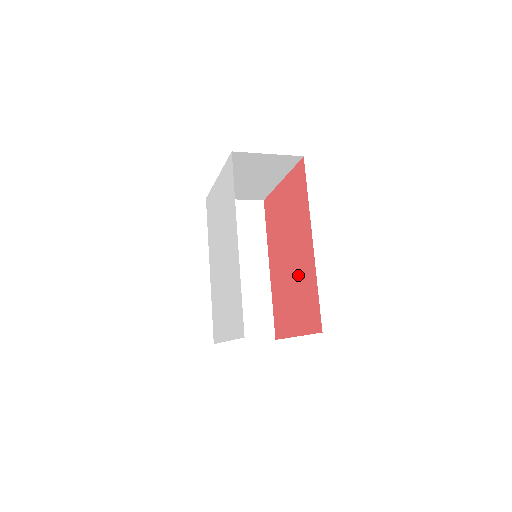
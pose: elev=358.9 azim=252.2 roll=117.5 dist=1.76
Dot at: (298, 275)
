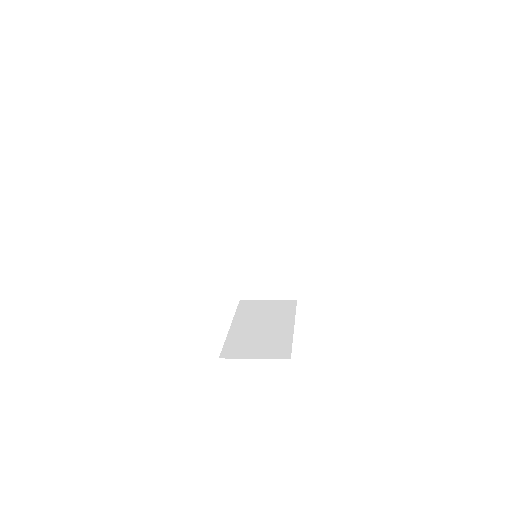
Dot at: occluded
